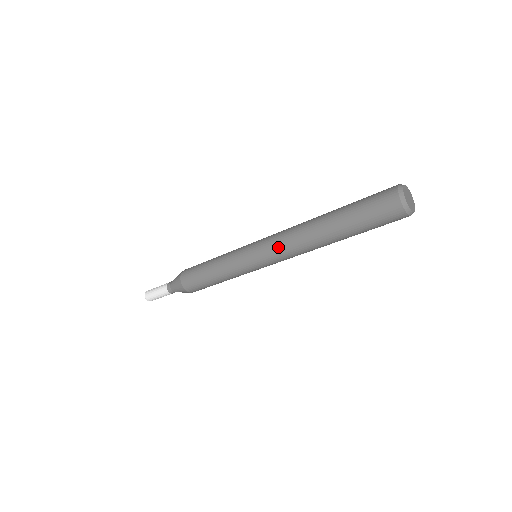
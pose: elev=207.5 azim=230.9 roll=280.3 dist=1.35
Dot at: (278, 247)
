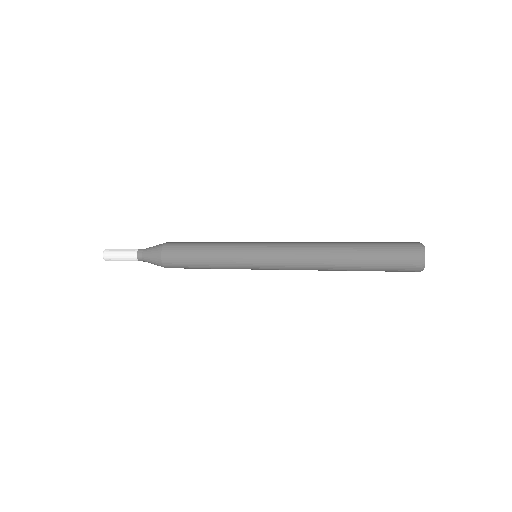
Dot at: (290, 251)
